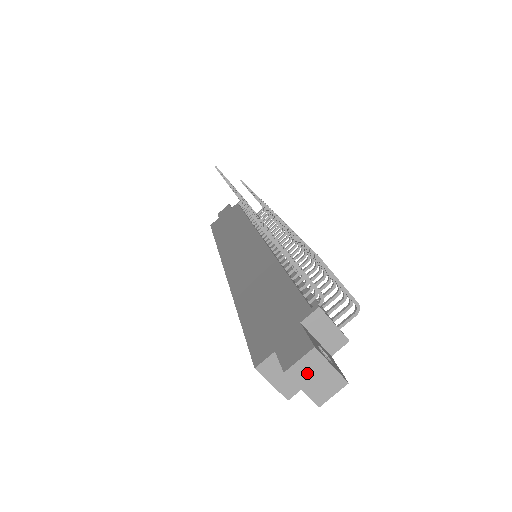
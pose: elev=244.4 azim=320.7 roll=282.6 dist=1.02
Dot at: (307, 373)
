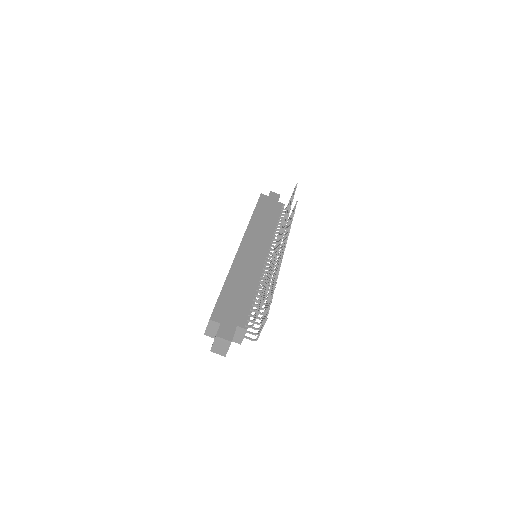
Dot at: (220, 343)
